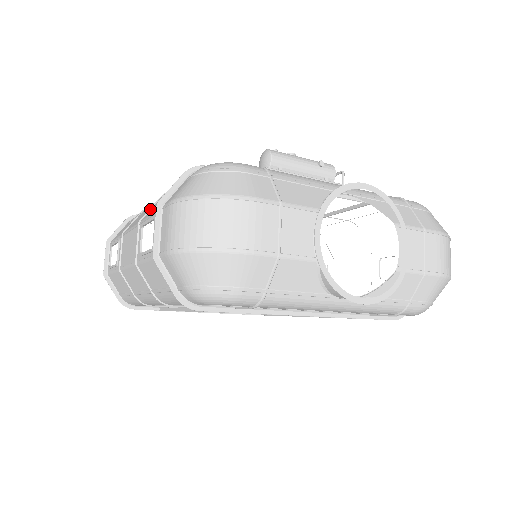
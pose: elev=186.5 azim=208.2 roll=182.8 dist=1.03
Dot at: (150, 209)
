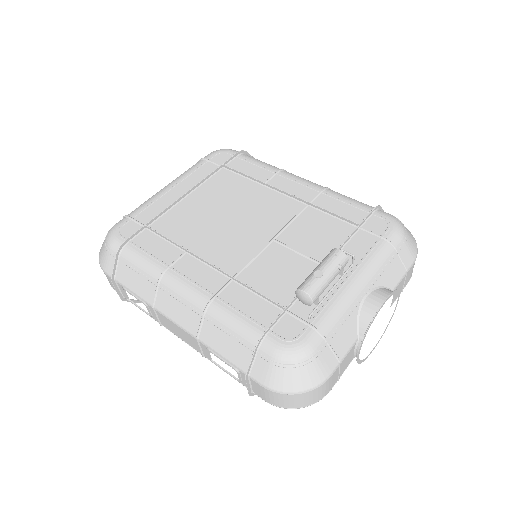
Dot at: (201, 327)
